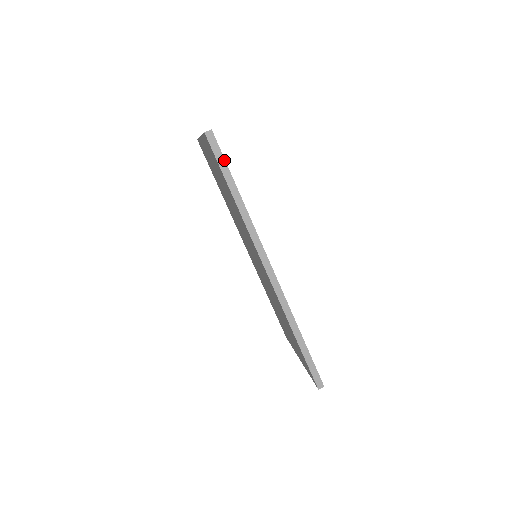
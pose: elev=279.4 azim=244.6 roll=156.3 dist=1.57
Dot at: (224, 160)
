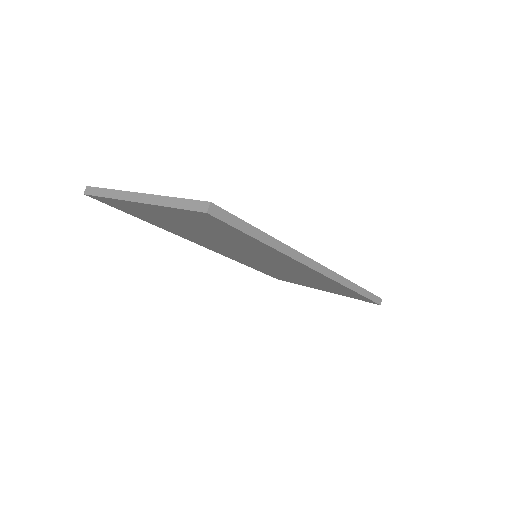
Dot at: (239, 220)
